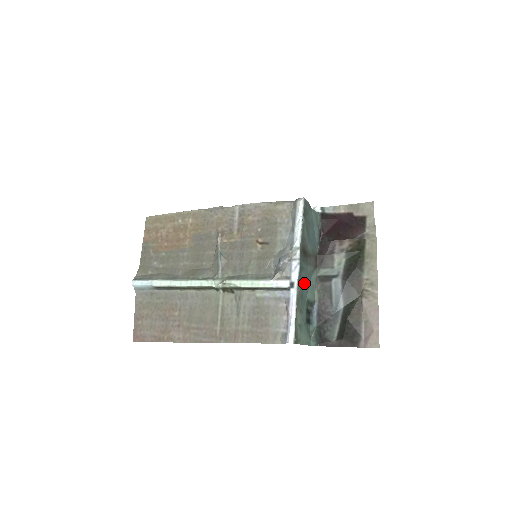
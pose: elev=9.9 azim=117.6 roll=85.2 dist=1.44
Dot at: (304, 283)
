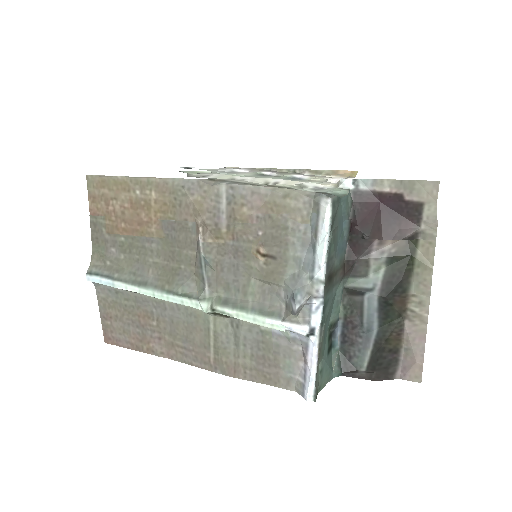
Dot at: (327, 316)
